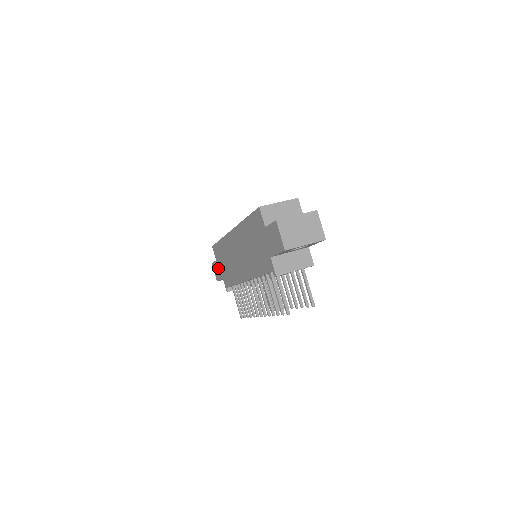
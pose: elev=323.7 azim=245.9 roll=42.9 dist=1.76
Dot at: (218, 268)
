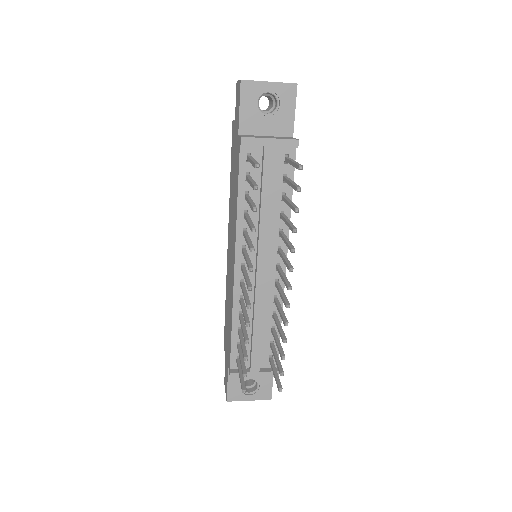
Dot at: (226, 363)
